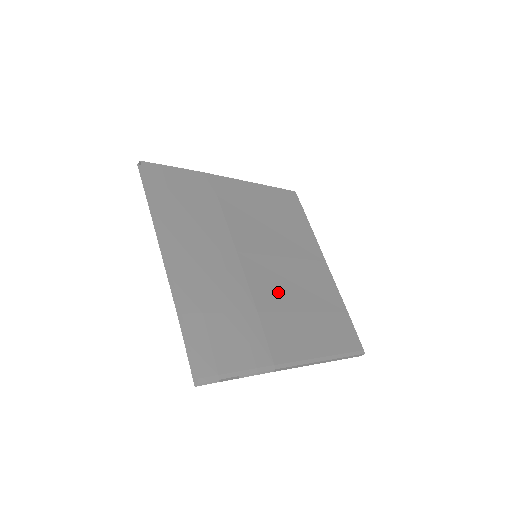
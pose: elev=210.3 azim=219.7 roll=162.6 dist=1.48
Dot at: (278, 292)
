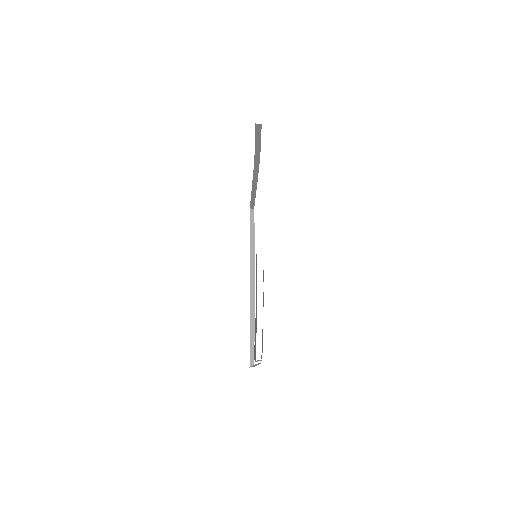
Dot at: occluded
